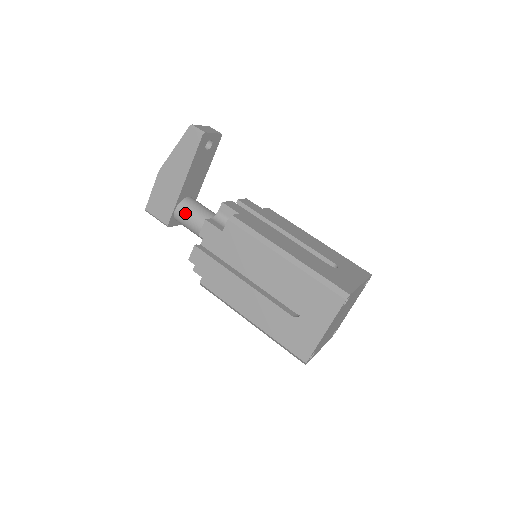
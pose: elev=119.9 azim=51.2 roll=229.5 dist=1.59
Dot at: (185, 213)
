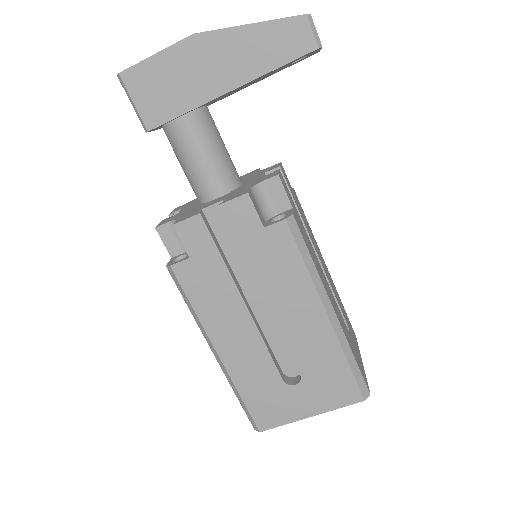
Dot at: (194, 135)
